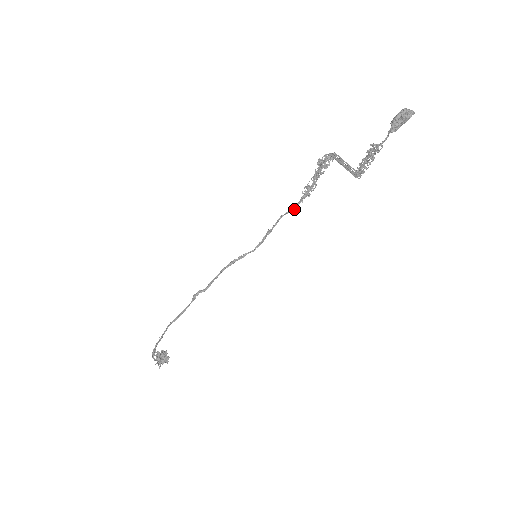
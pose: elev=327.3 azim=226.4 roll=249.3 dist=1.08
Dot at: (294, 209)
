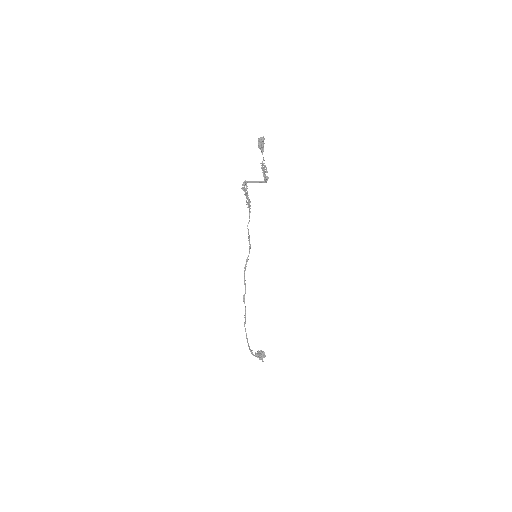
Dot at: occluded
